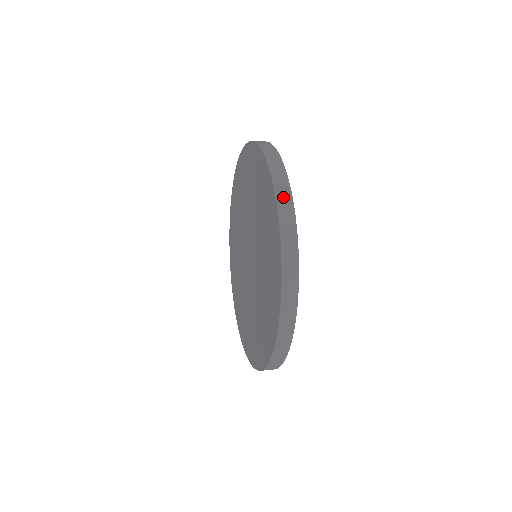
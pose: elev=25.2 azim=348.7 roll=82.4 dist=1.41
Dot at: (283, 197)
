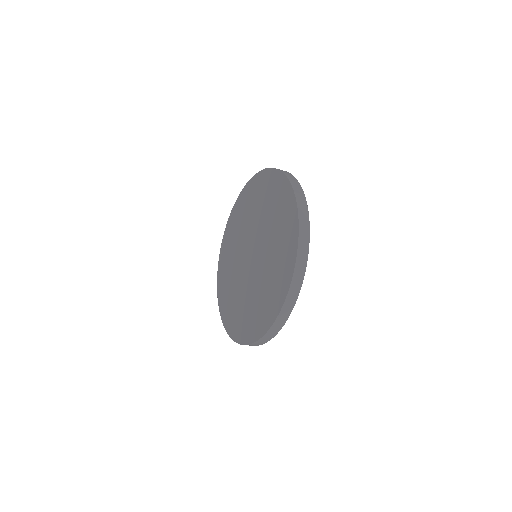
Dot at: (304, 227)
